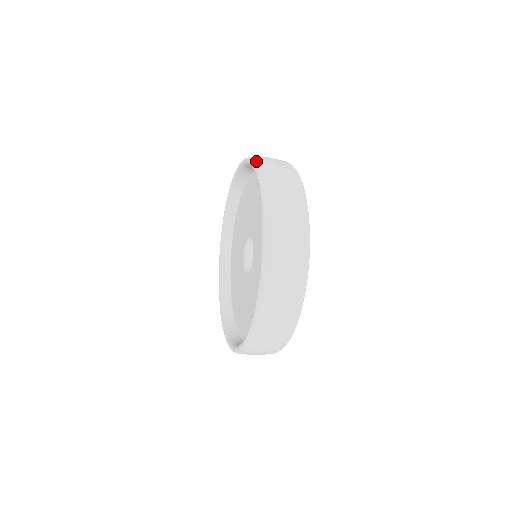
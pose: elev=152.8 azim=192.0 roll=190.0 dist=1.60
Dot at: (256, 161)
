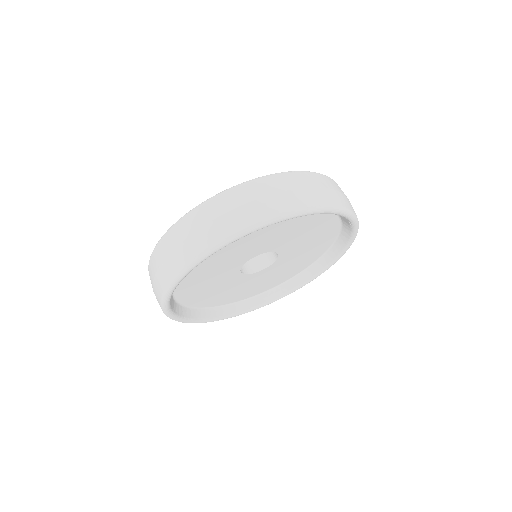
Dot at: occluded
